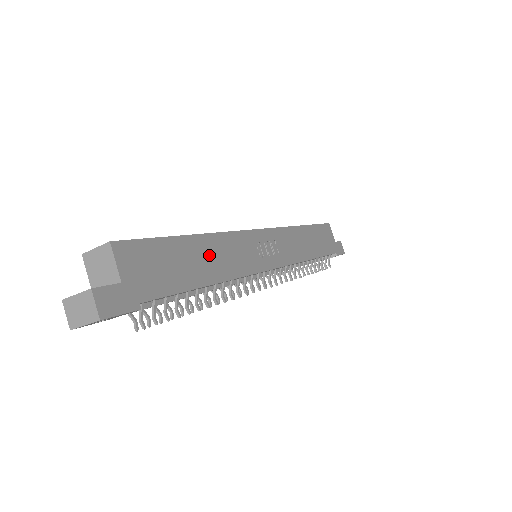
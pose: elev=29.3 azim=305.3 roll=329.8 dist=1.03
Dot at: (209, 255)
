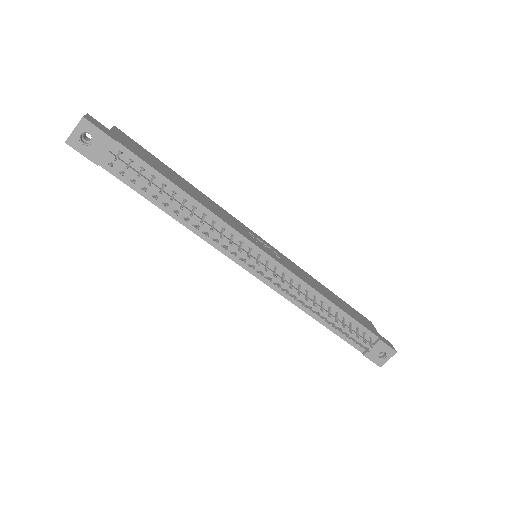
Dot at: (194, 192)
